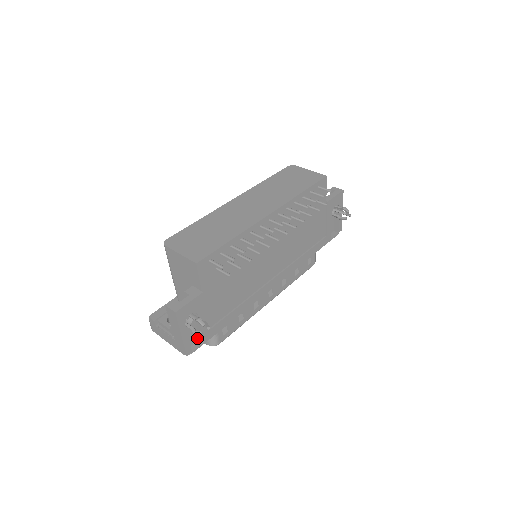
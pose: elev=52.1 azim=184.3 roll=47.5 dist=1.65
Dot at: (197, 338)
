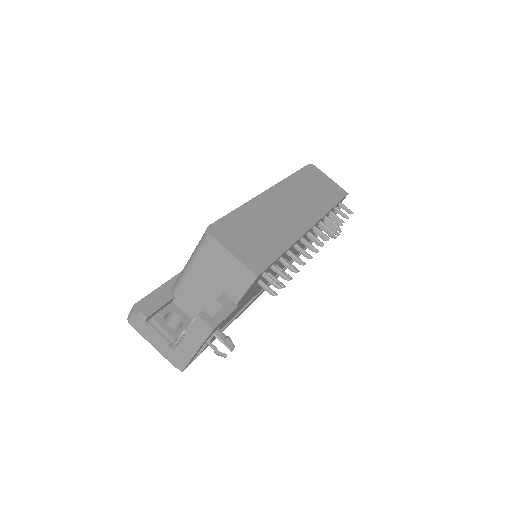
Dot at: occluded
